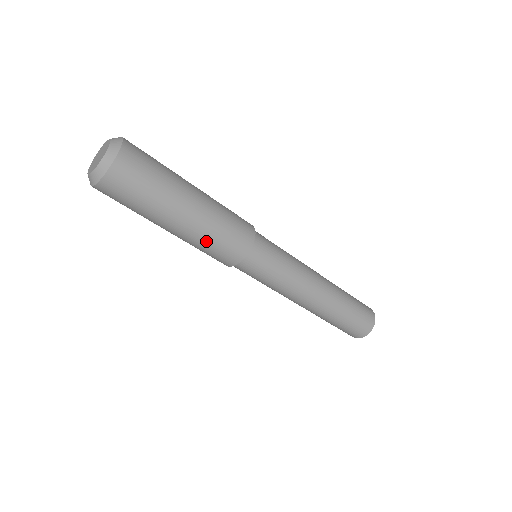
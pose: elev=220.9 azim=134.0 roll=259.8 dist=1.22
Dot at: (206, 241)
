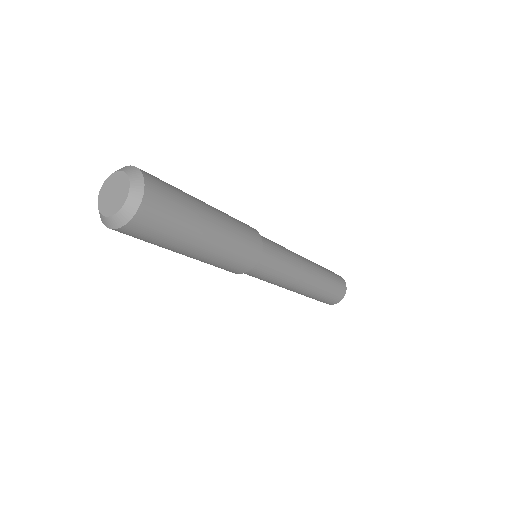
Dot at: (232, 248)
